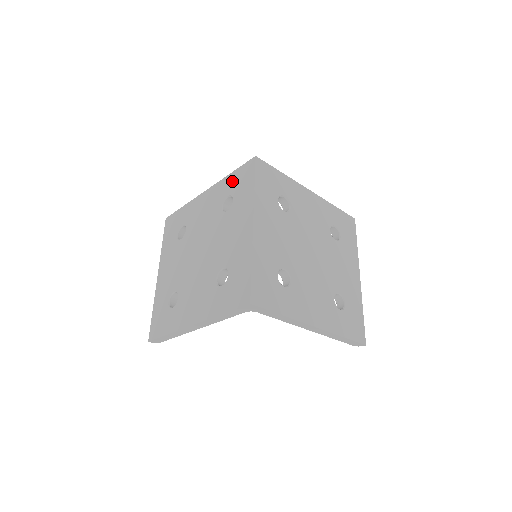
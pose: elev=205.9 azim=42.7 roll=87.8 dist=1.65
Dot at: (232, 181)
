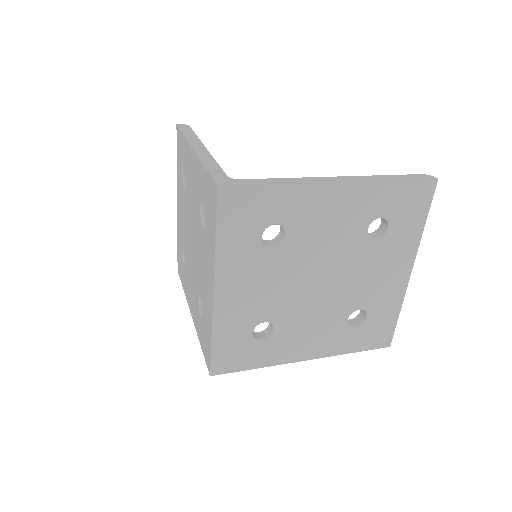
Dot at: (204, 186)
